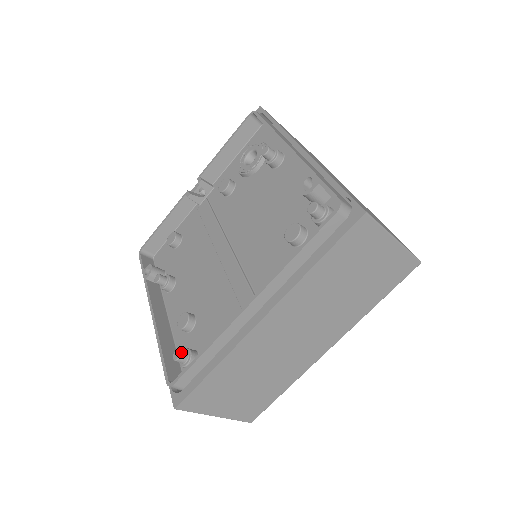
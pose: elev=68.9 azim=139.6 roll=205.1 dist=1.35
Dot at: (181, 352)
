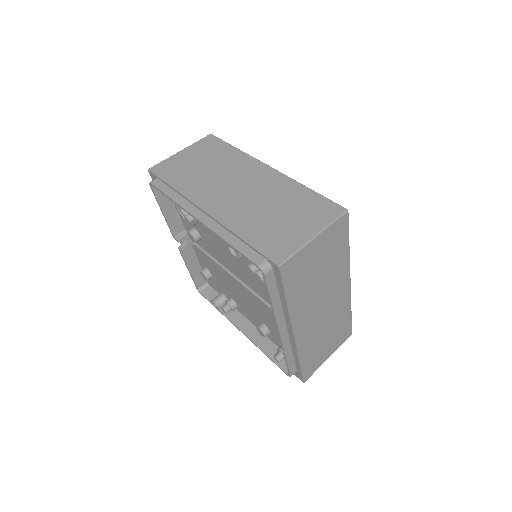
Dot at: (277, 357)
